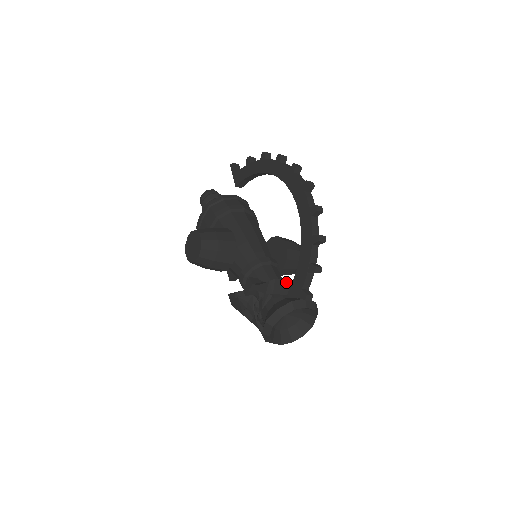
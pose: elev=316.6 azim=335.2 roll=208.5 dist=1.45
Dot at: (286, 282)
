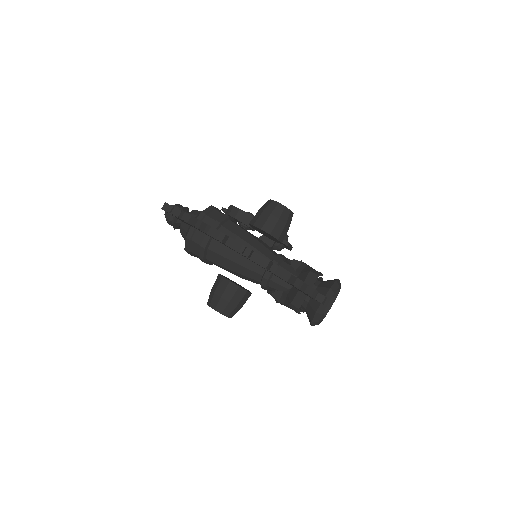
Dot at: (299, 293)
